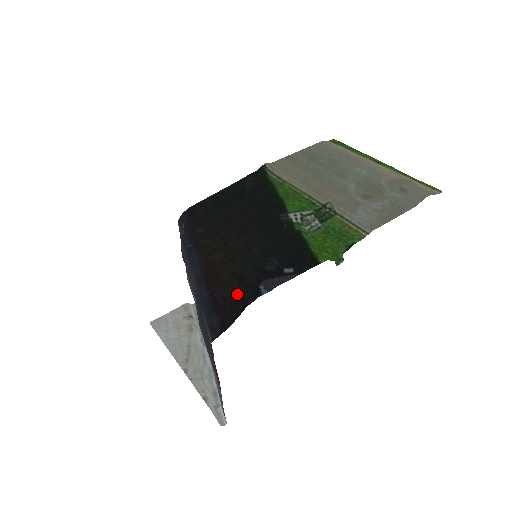
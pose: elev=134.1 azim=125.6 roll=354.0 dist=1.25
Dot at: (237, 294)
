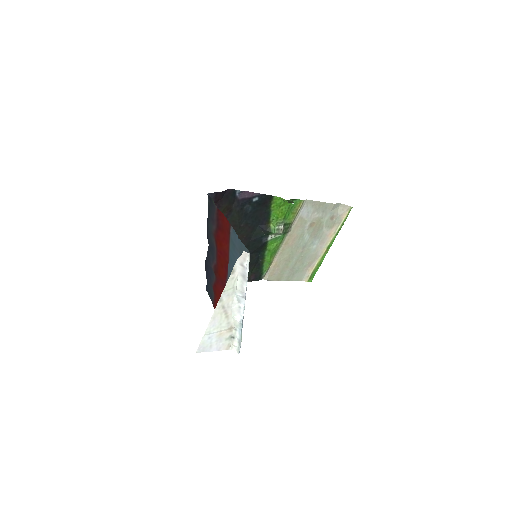
Dot at: (226, 204)
